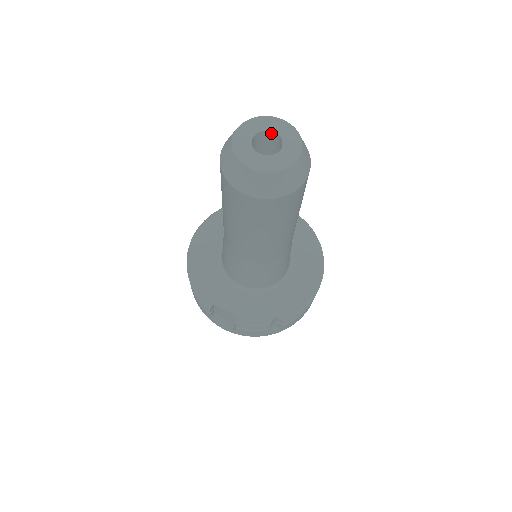
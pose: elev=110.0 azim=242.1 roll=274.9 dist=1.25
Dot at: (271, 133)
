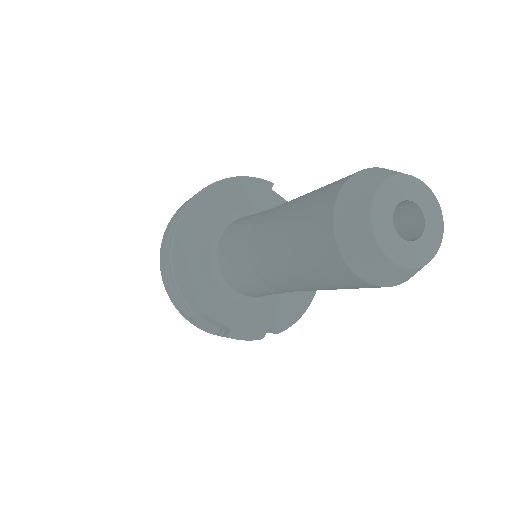
Dot at: (411, 203)
